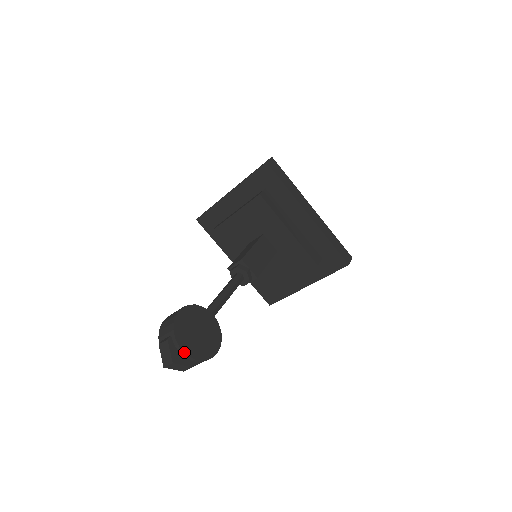
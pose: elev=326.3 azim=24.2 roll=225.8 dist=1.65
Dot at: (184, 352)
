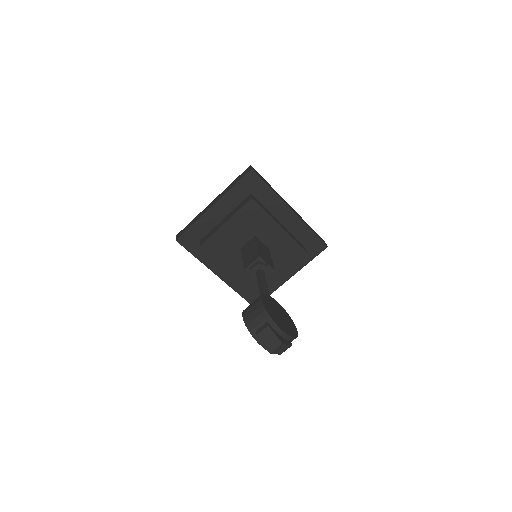
Dot at: (285, 332)
